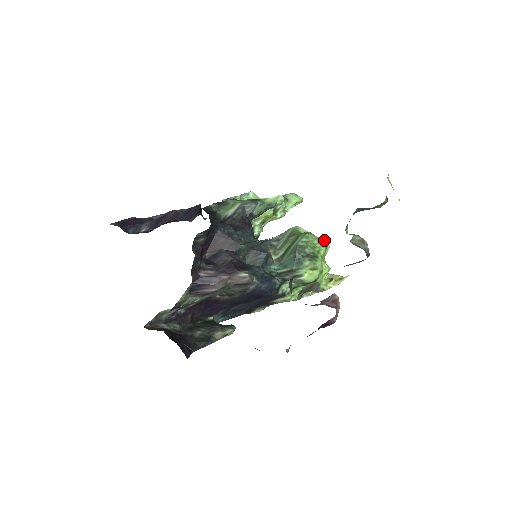
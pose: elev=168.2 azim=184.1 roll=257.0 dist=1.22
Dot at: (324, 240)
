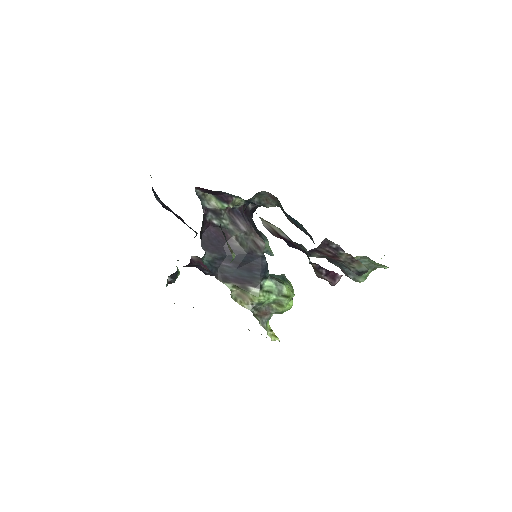
Dot at: occluded
